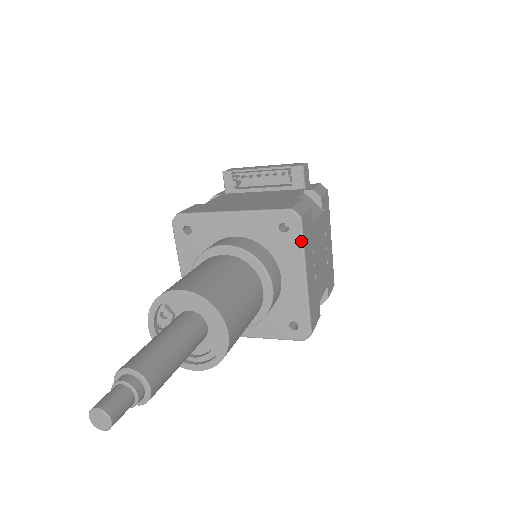
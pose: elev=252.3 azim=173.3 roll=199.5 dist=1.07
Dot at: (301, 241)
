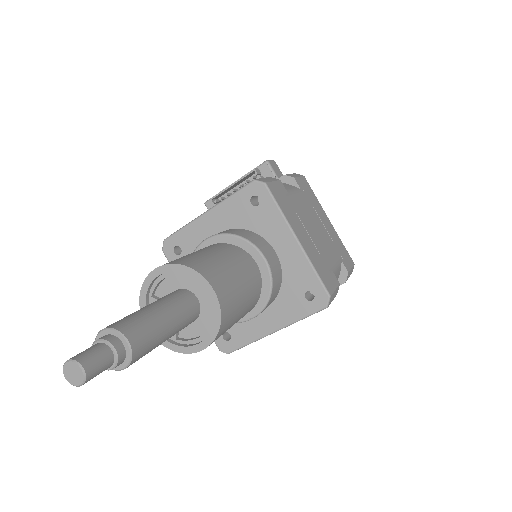
Dot at: (275, 205)
